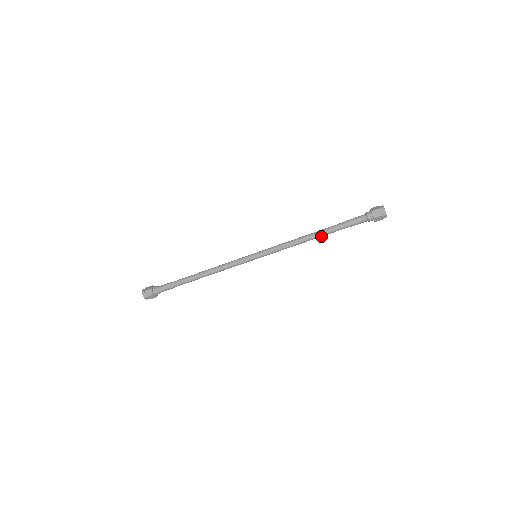
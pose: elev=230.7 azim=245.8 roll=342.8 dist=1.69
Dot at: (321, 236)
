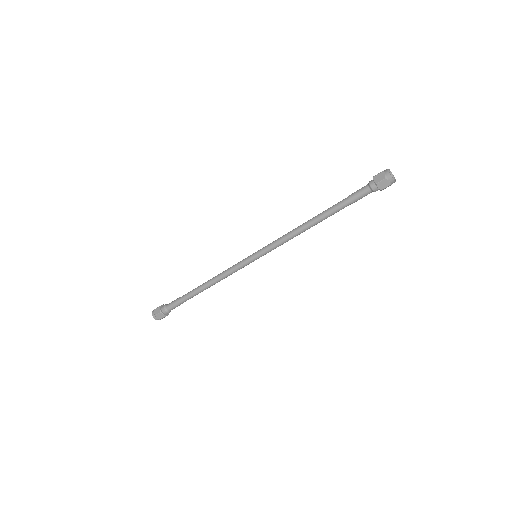
Dot at: (321, 220)
